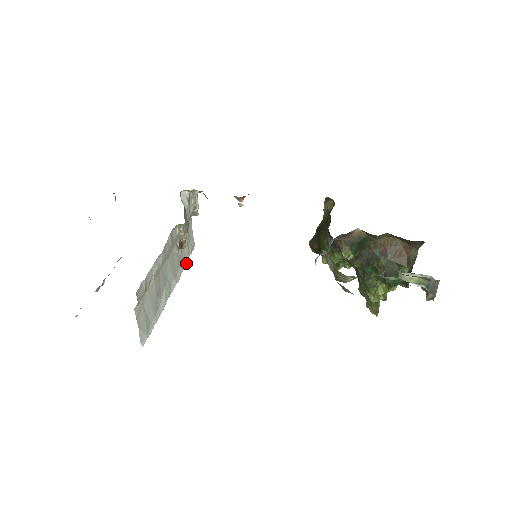
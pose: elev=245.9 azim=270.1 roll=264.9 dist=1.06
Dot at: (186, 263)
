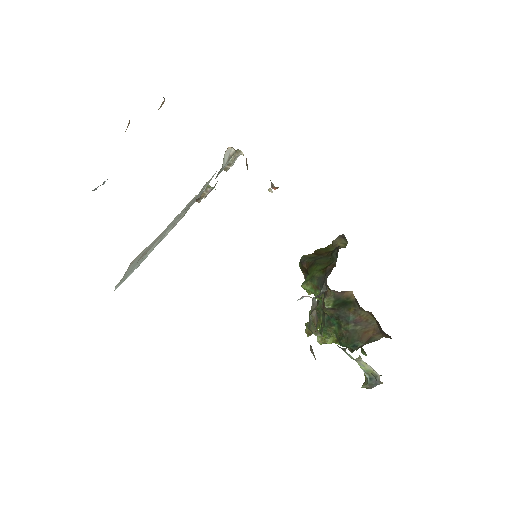
Dot at: occluded
